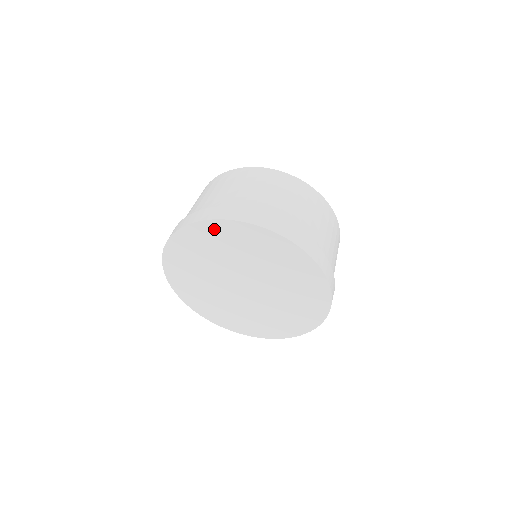
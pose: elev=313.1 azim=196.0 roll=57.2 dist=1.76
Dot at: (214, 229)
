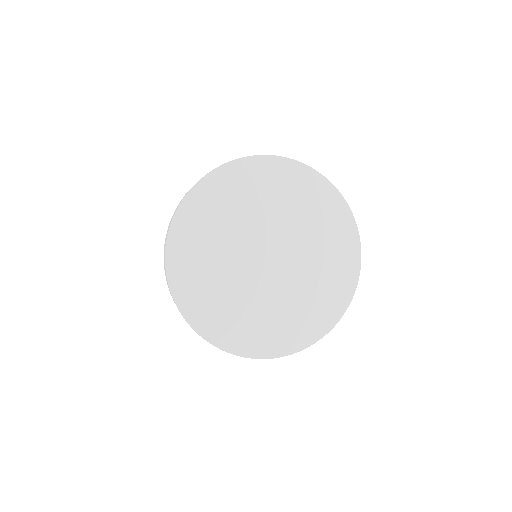
Dot at: (186, 221)
